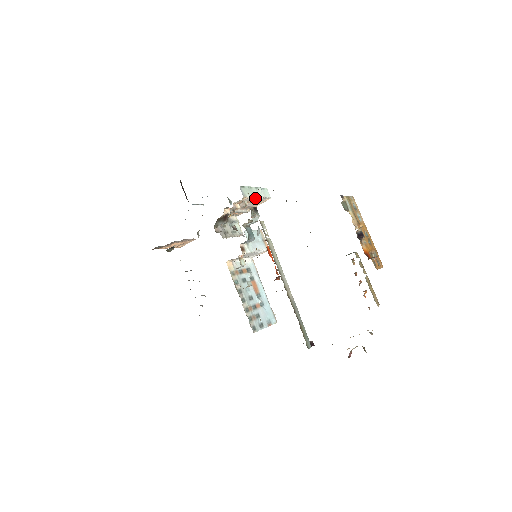
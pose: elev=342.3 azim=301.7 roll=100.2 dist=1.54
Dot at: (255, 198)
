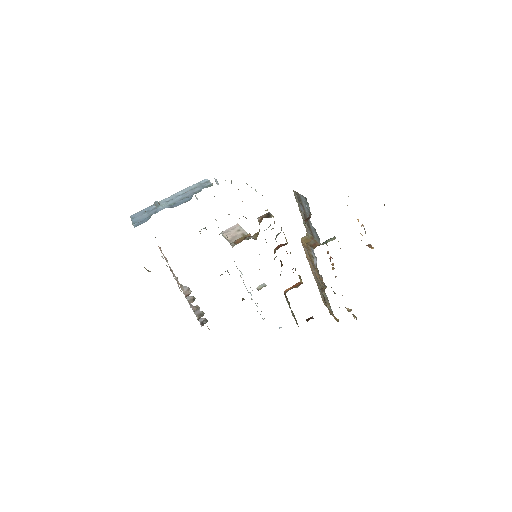
Dot at: occluded
